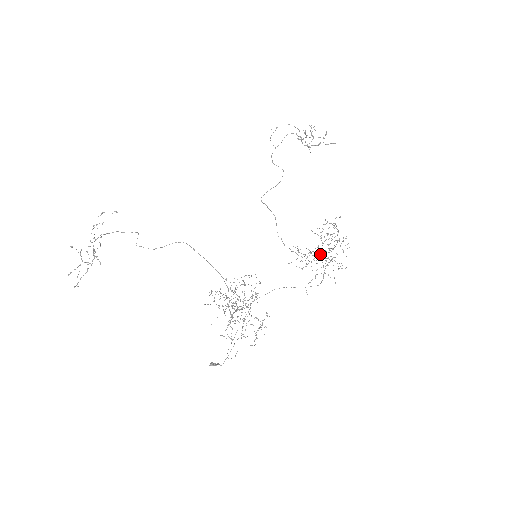
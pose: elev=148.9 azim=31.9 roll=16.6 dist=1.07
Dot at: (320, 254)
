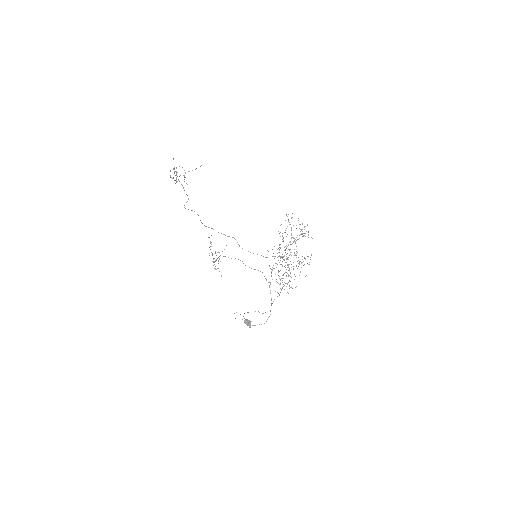
Dot at: (283, 275)
